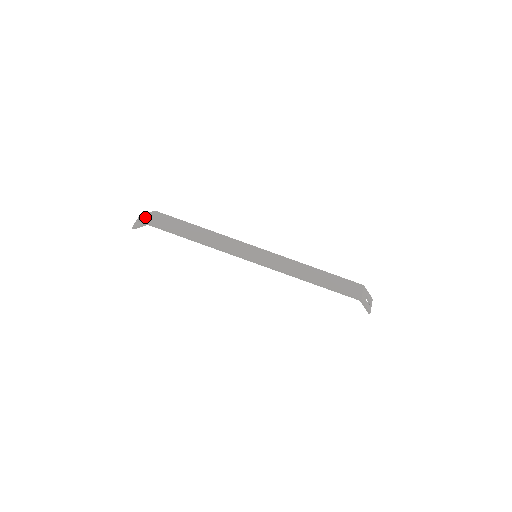
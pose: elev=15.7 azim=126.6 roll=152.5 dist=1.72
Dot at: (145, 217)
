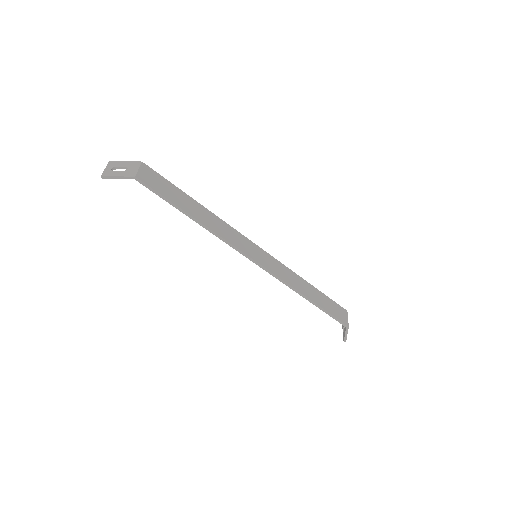
Dot at: (125, 166)
